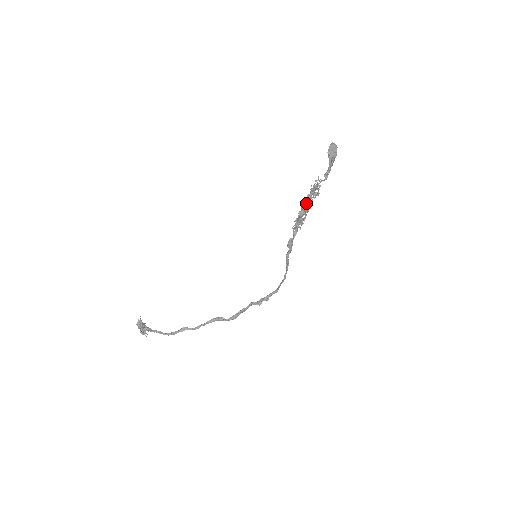
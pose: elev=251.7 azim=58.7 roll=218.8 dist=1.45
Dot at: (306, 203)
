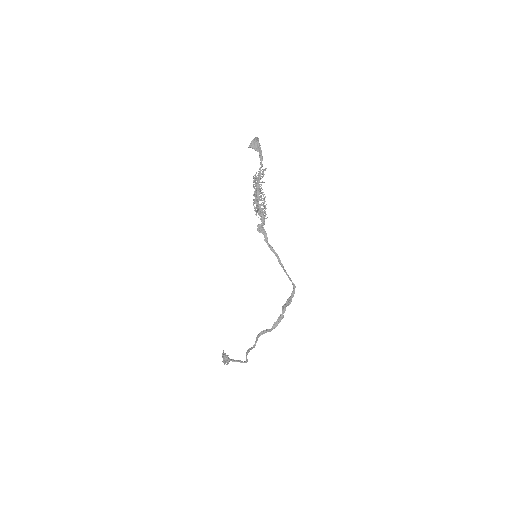
Dot at: (255, 190)
